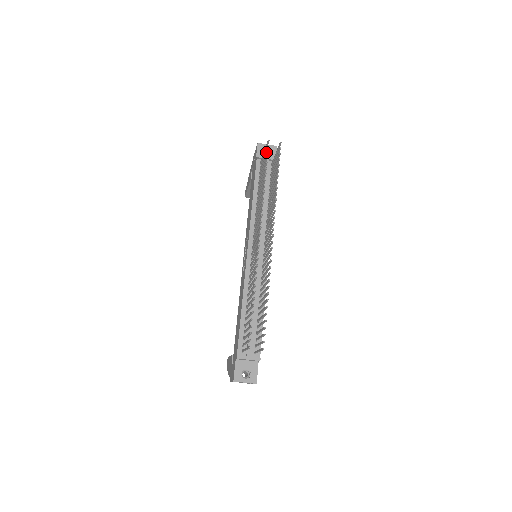
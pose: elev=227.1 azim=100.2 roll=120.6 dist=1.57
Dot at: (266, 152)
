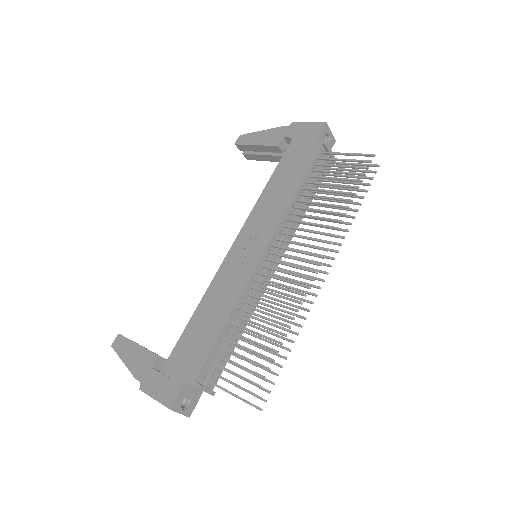
Dot at: occluded
